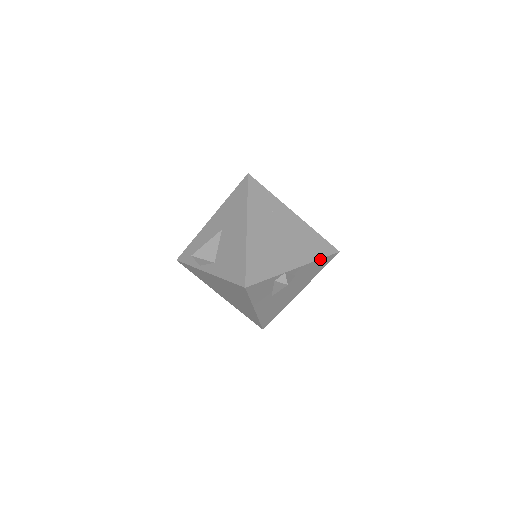
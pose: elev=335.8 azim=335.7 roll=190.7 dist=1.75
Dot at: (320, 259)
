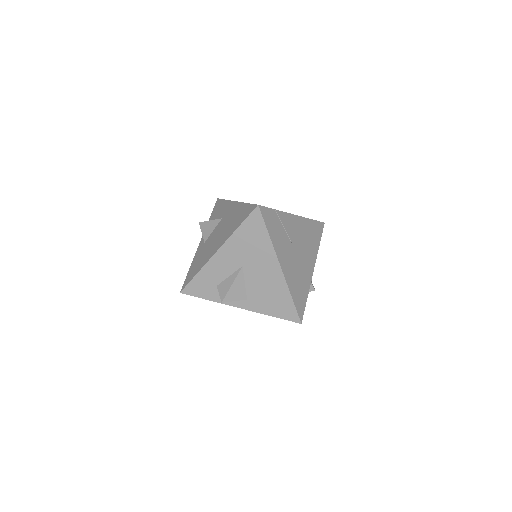
Dot at: (319, 244)
